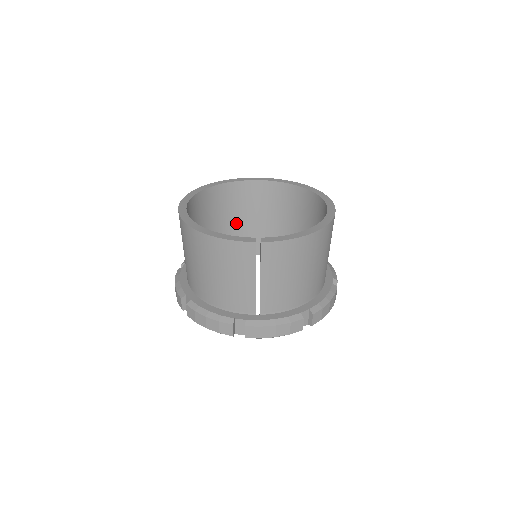
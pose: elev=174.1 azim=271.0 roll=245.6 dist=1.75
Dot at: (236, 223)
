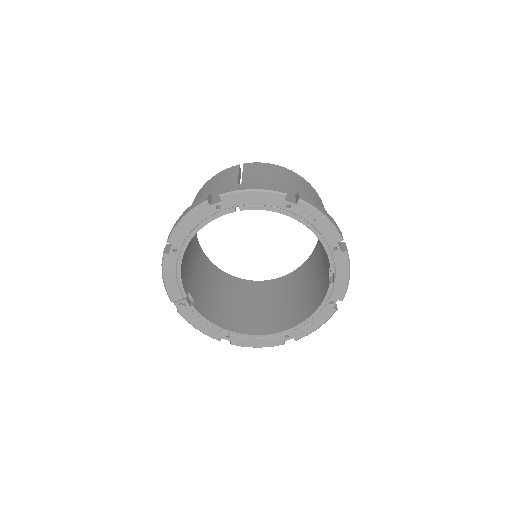
Dot at: (249, 307)
